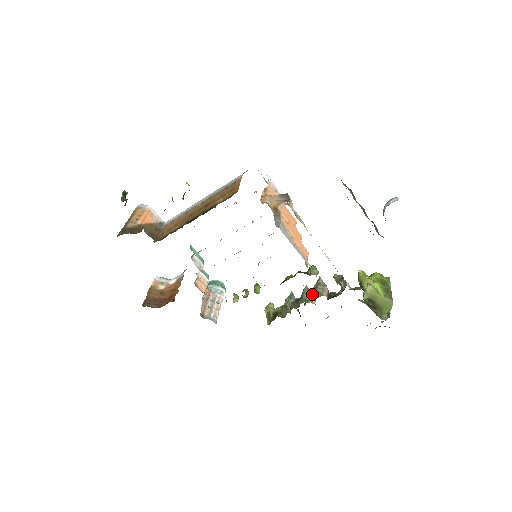
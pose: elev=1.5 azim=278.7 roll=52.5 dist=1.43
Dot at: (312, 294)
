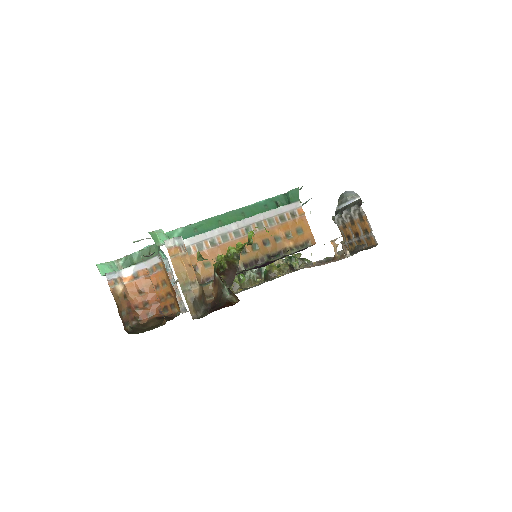
Dot at: occluded
